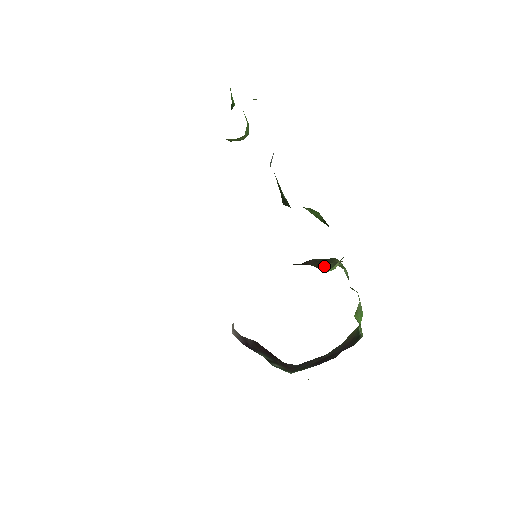
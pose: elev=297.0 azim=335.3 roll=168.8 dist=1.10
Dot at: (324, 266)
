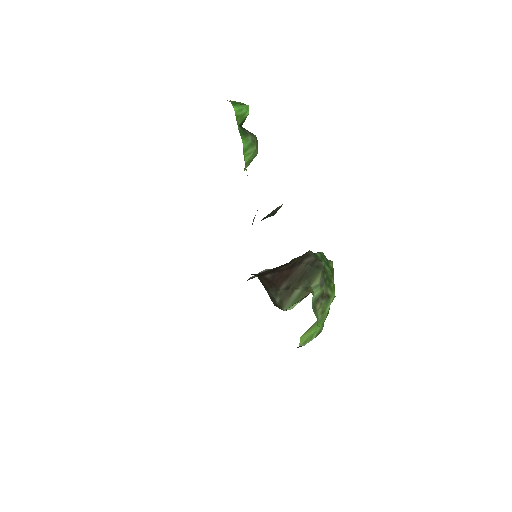
Dot at: (292, 295)
